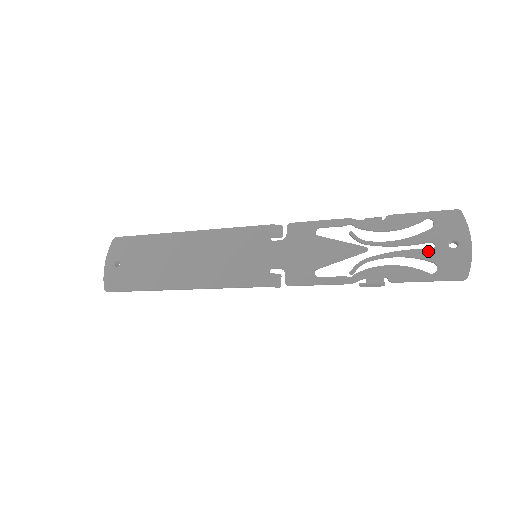
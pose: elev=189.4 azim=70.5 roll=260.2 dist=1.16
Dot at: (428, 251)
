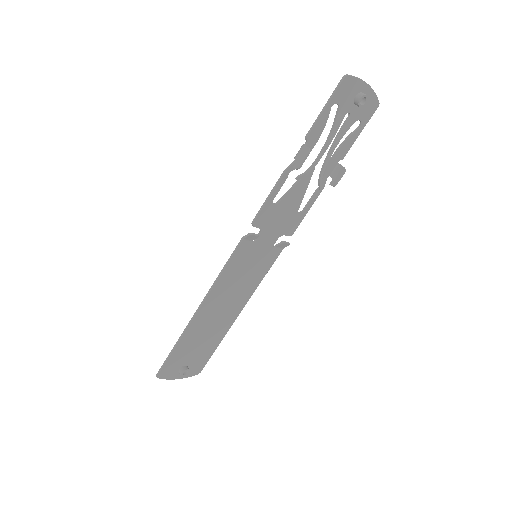
Dot at: (341, 116)
